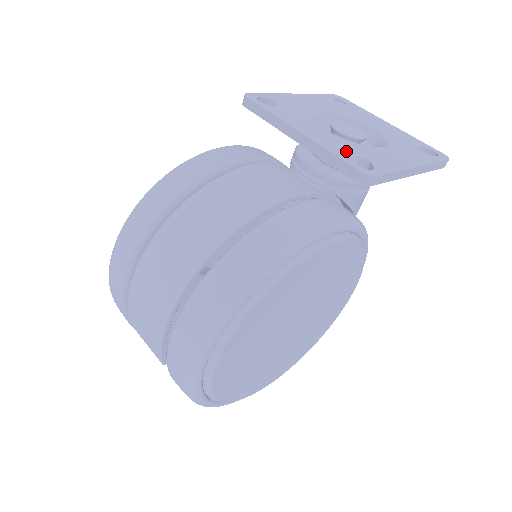
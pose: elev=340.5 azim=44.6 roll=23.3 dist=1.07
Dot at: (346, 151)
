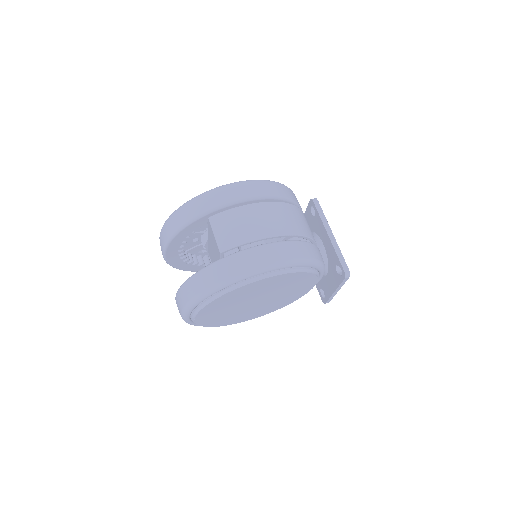
Dot at: occluded
